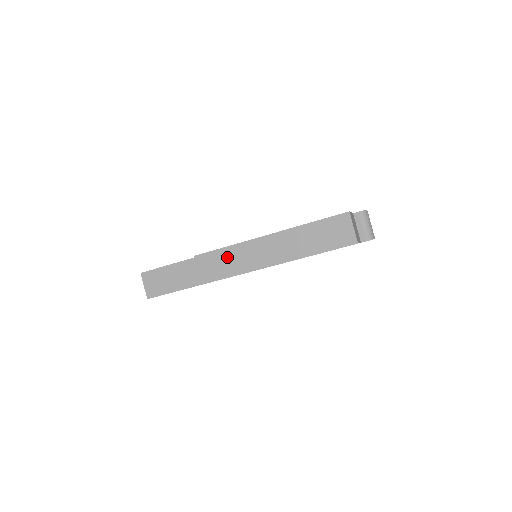
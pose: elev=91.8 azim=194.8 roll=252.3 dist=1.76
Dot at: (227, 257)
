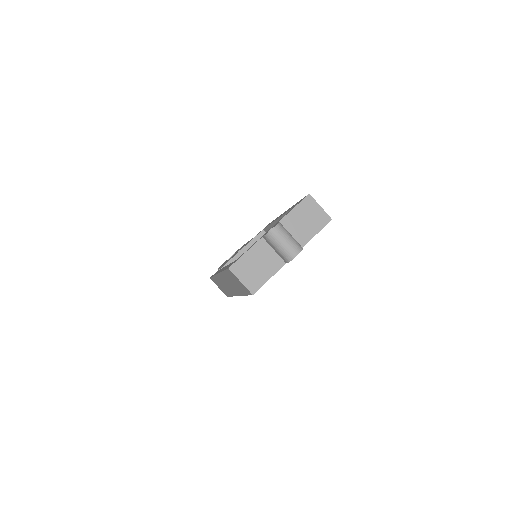
Dot at: (219, 283)
